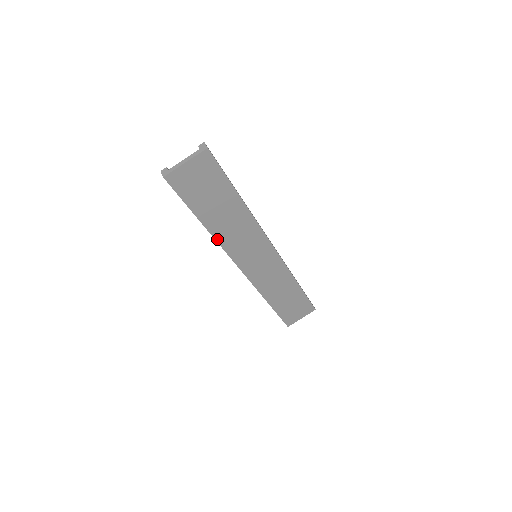
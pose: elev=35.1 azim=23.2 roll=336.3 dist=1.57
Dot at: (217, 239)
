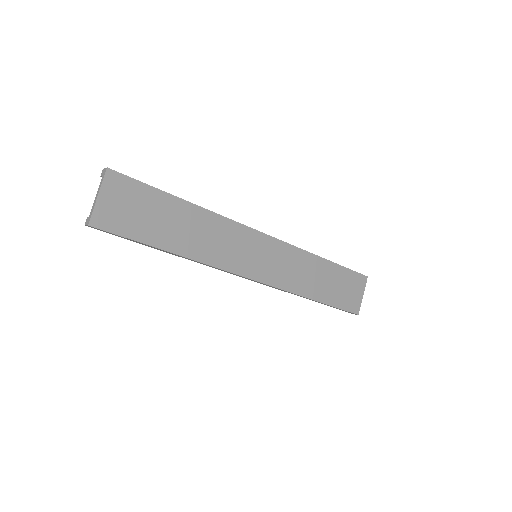
Dot at: (199, 260)
